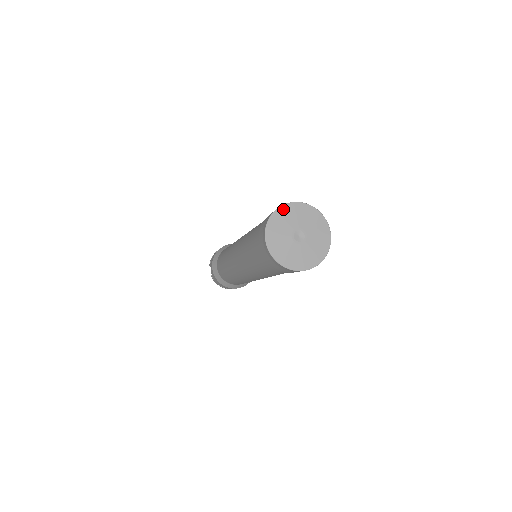
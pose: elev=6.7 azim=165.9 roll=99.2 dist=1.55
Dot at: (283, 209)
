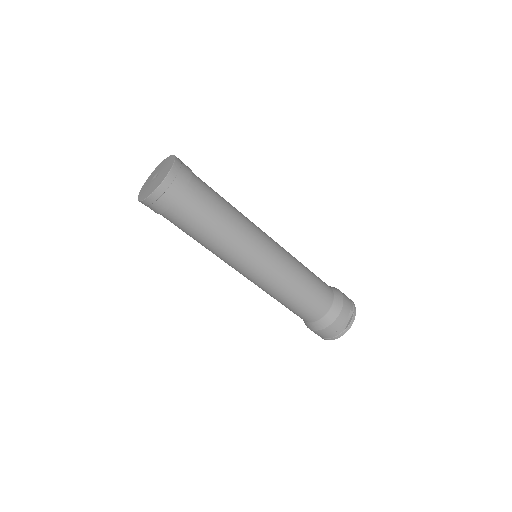
Dot at: (153, 172)
